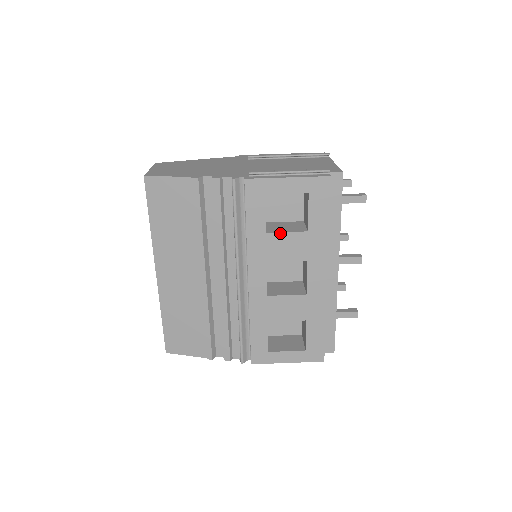
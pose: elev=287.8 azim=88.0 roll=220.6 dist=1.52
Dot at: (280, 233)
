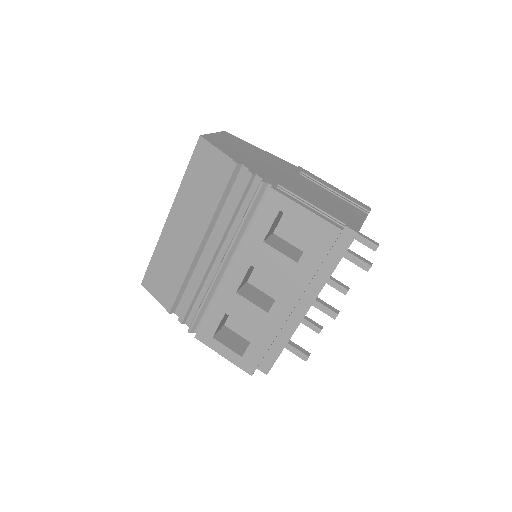
Dot at: (274, 249)
